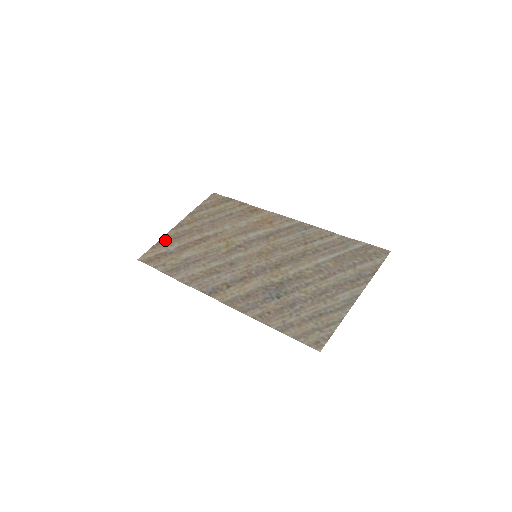
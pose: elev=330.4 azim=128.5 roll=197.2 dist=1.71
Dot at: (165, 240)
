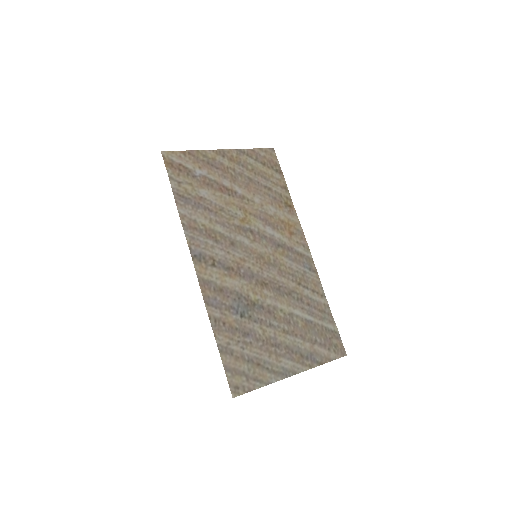
Dot at: (199, 156)
